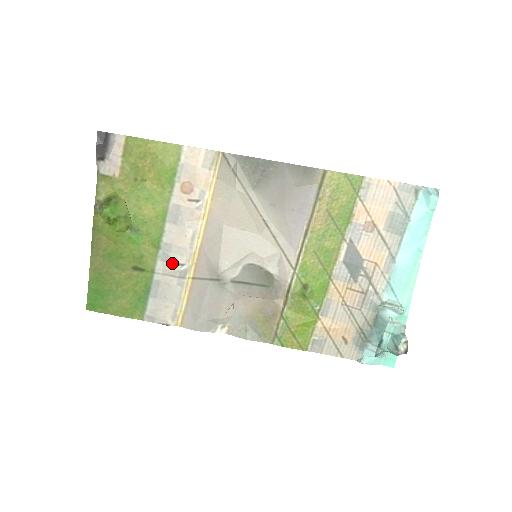
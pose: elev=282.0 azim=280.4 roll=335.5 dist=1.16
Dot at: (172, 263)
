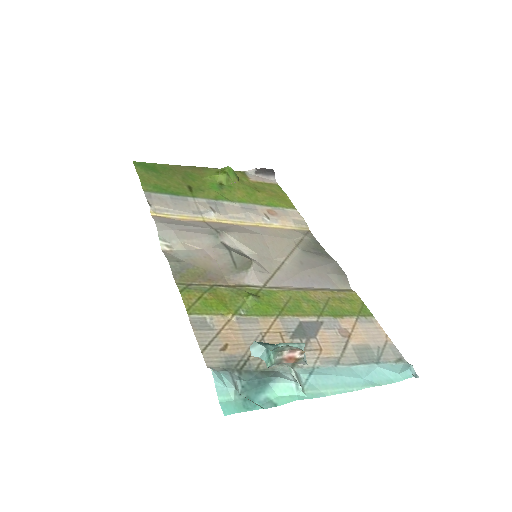
Dot at: (210, 206)
